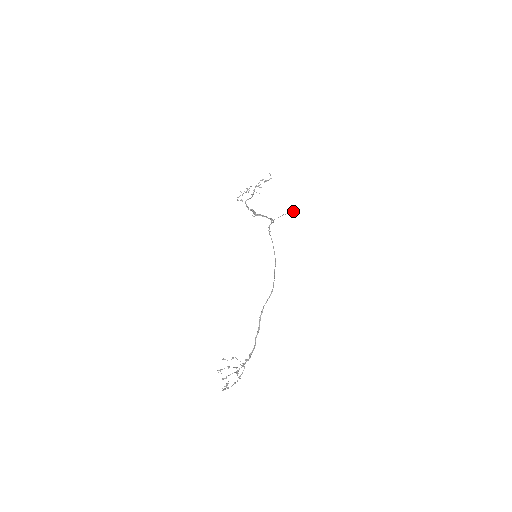
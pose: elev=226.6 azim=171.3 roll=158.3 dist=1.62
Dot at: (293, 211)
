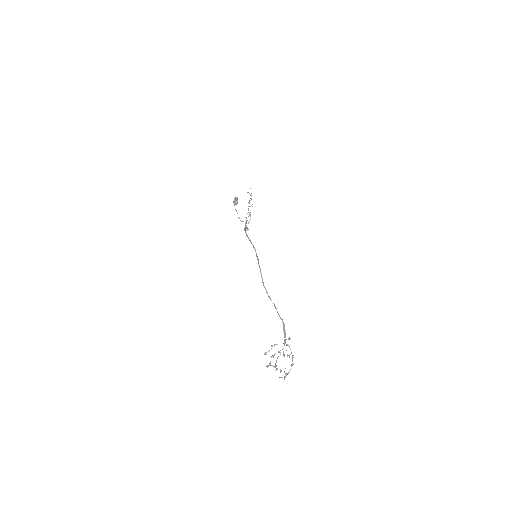
Dot at: (233, 201)
